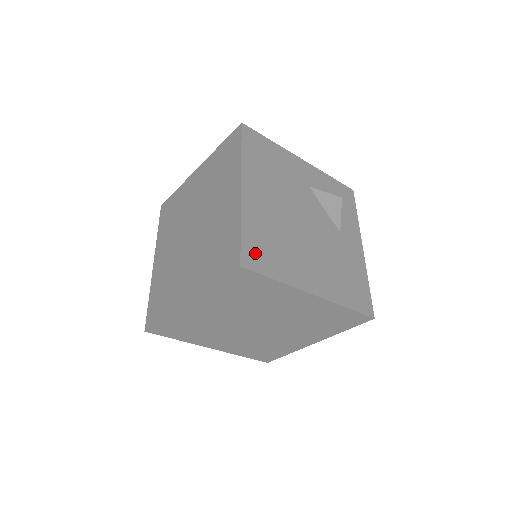
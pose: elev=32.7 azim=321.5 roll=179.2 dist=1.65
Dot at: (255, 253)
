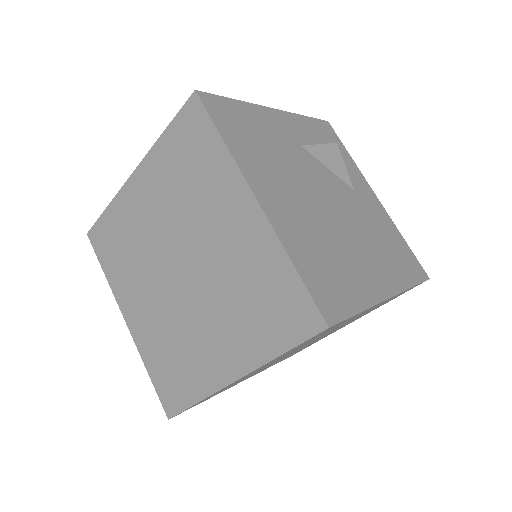
Dot at: (326, 293)
